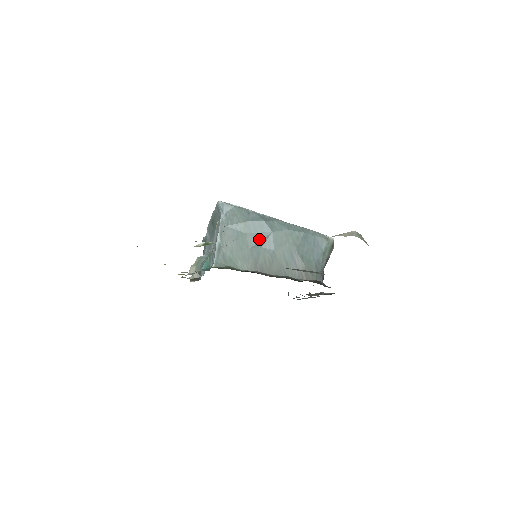
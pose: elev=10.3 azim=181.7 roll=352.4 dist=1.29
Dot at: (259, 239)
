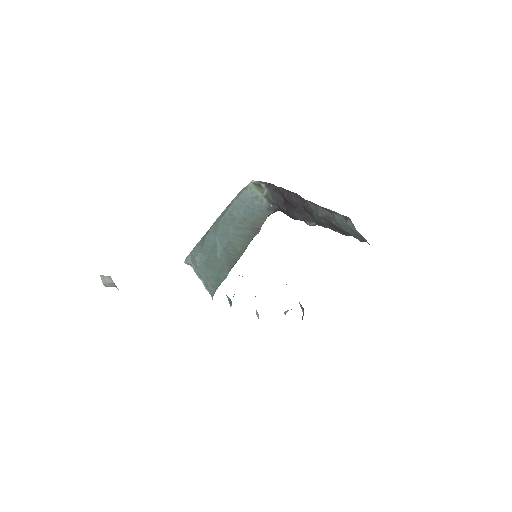
Dot at: (215, 248)
